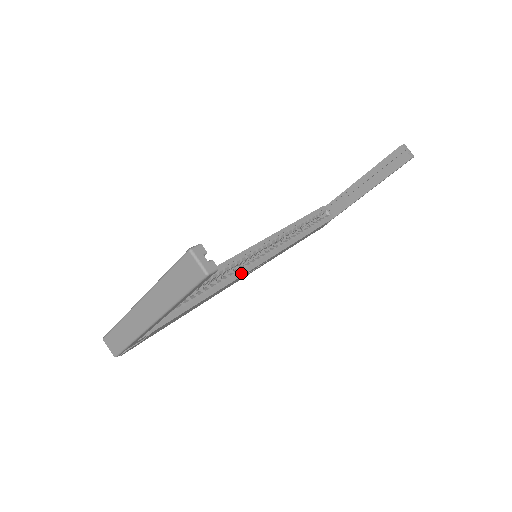
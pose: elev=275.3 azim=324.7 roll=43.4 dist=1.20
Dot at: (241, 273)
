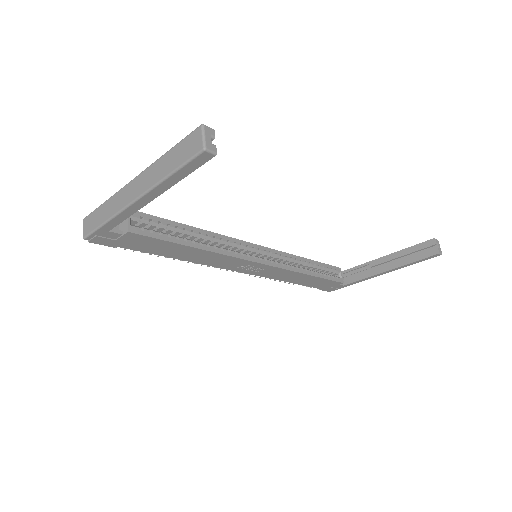
Dot at: (234, 254)
